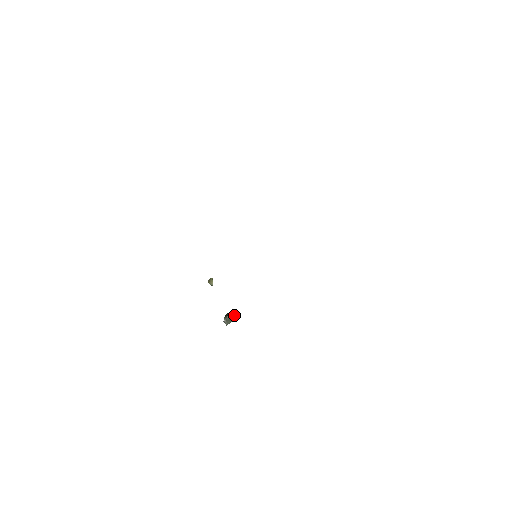
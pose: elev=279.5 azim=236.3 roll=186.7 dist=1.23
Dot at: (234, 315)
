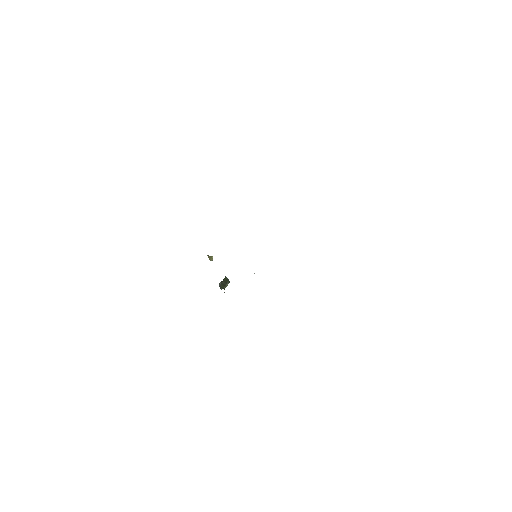
Dot at: (229, 282)
